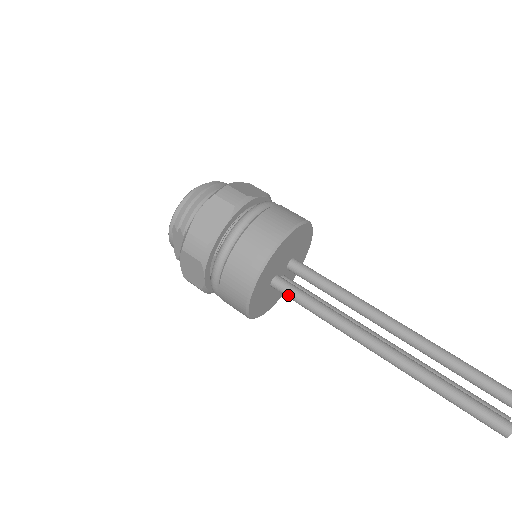
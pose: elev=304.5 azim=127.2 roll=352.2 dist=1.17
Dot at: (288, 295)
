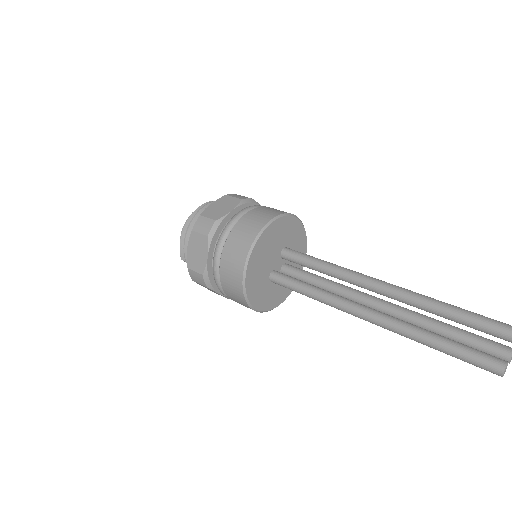
Dot at: (285, 287)
